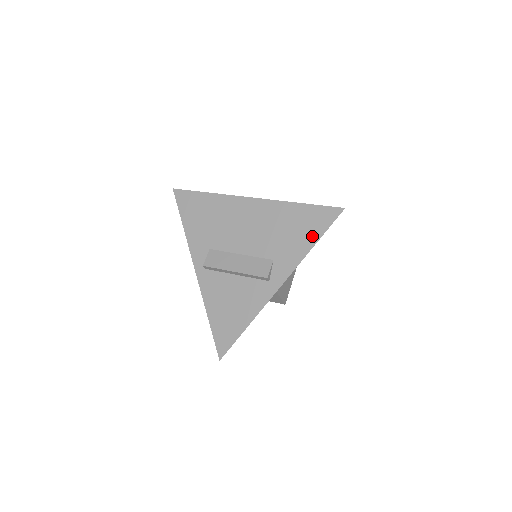
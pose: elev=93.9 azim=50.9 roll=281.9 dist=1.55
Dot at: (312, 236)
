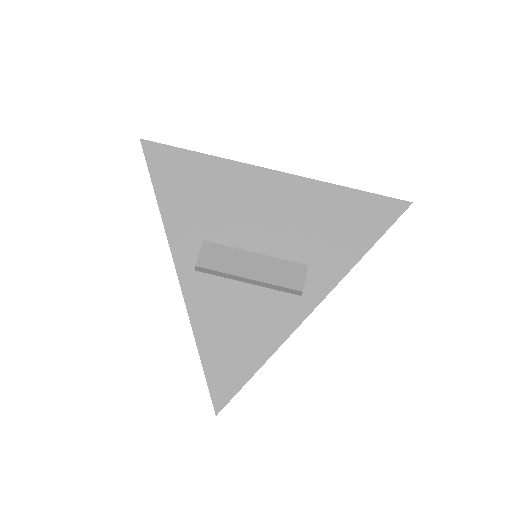
Dot at: (366, 236)
